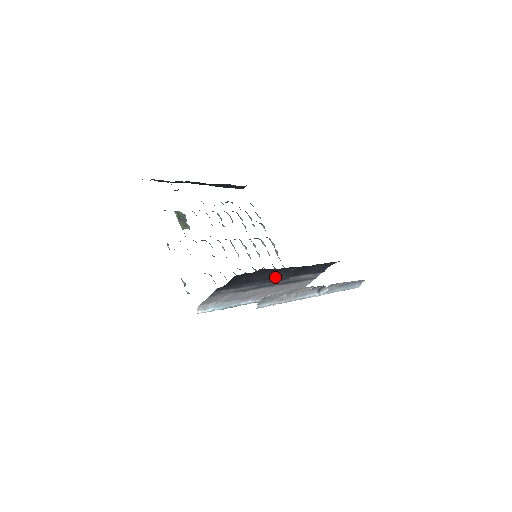
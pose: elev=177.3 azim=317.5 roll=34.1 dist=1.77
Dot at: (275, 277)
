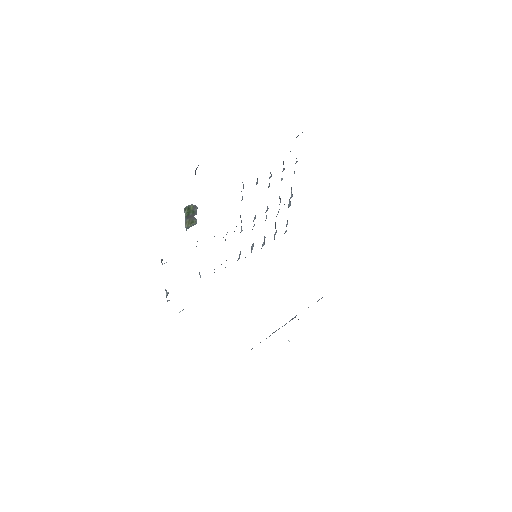
Dot at: occluded
